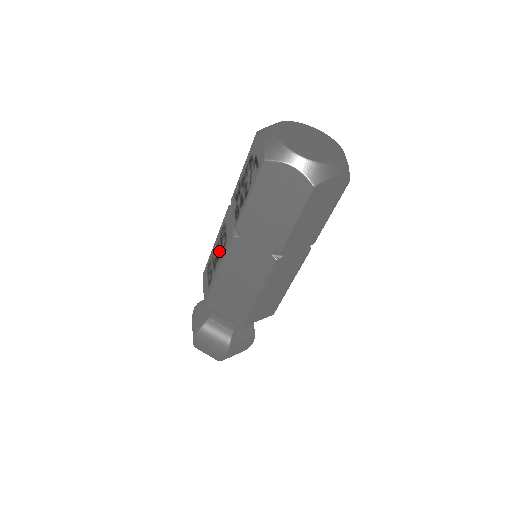
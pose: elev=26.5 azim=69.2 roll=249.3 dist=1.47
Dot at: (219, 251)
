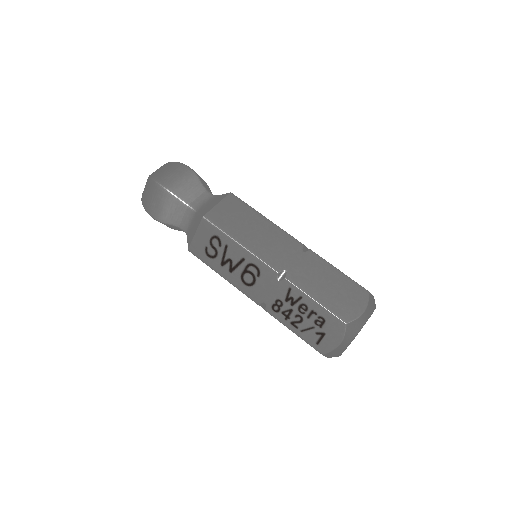
Dot at: (238, 270)
